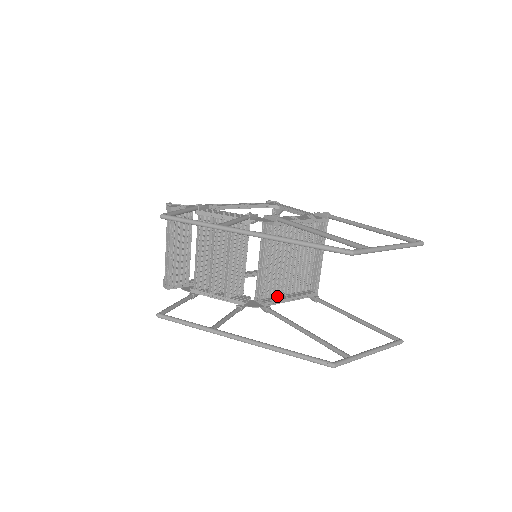
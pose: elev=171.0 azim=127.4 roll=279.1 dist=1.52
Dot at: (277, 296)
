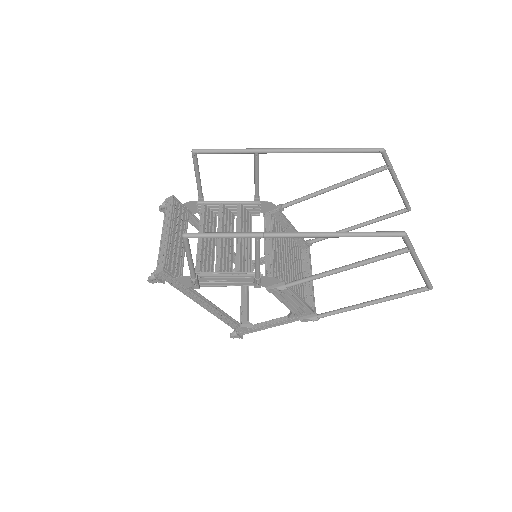
Dot at: occluded
